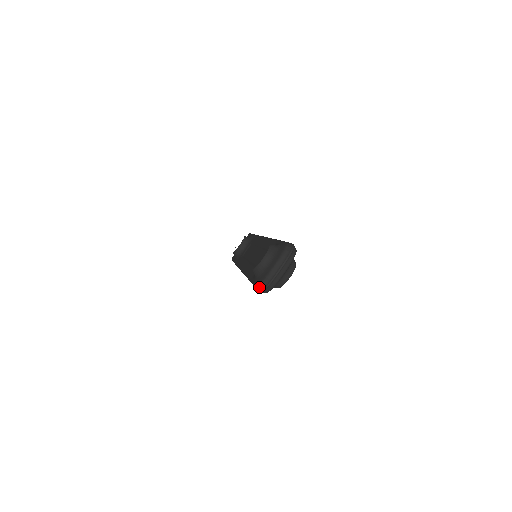
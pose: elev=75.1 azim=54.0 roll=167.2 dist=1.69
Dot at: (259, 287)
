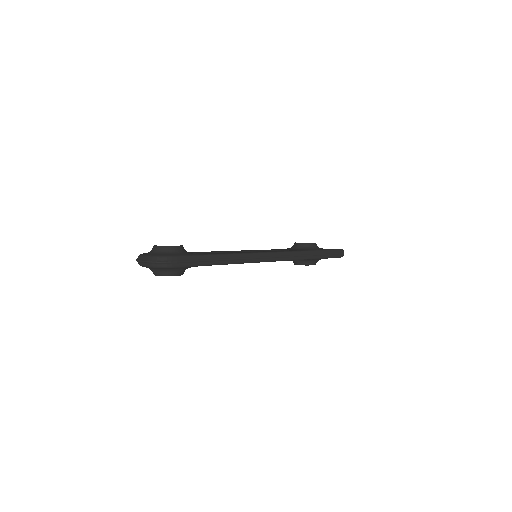
Dot at: occluded
